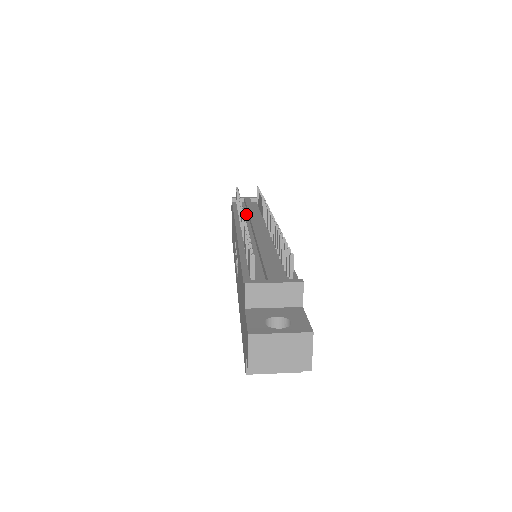
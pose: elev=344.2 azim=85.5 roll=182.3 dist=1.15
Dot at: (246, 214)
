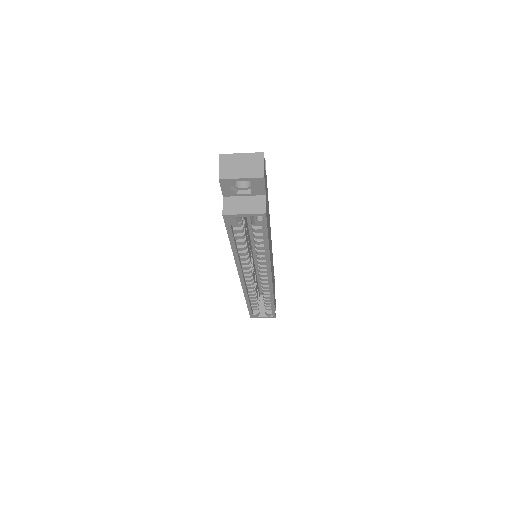
Dot at: occluded
